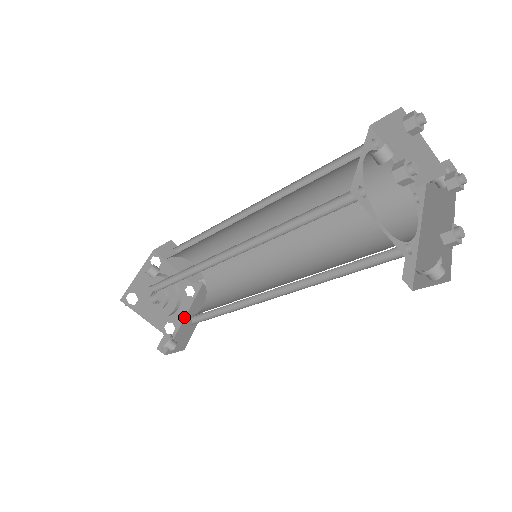
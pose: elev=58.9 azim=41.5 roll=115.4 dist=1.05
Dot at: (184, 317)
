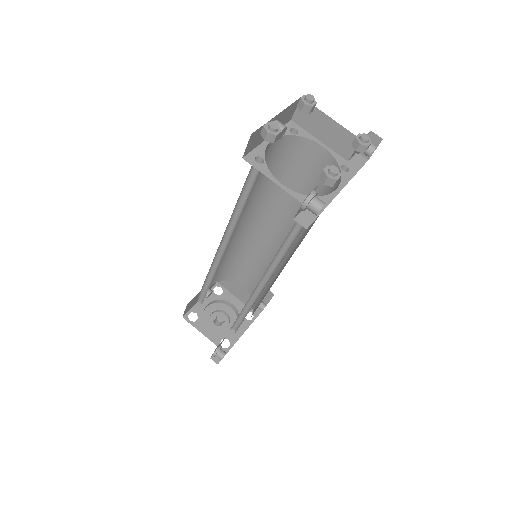
Dot at: (240, 336)
